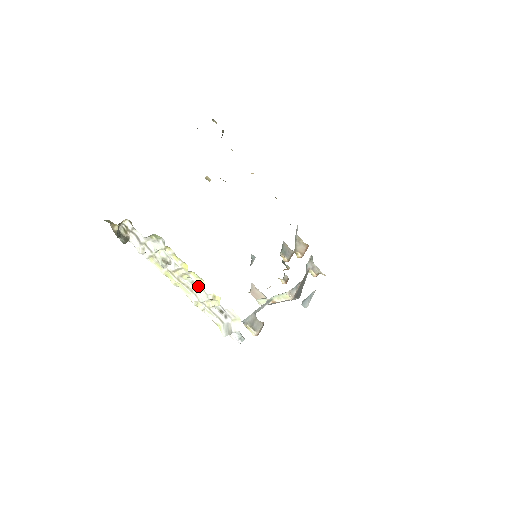
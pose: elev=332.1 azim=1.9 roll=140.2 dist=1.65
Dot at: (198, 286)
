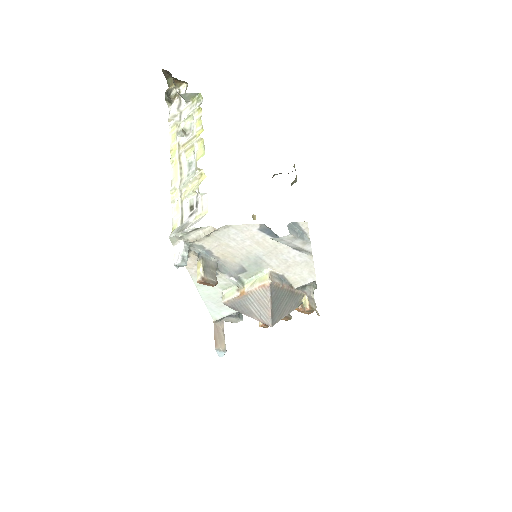
Dot at: (192, 169)
